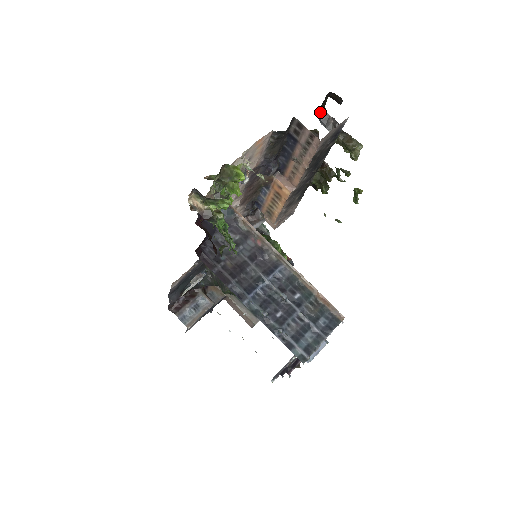
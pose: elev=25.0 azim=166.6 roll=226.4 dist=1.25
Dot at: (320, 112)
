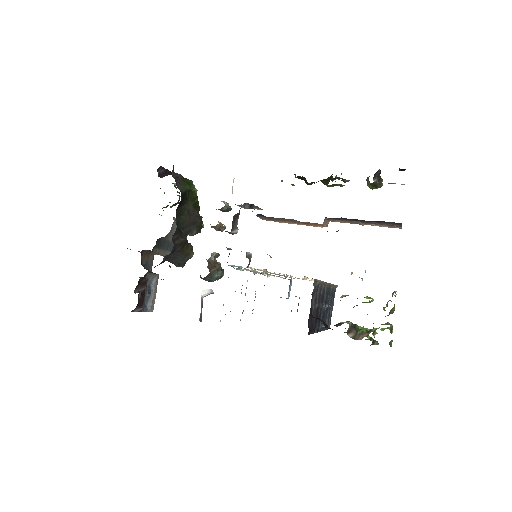
Dot at: occluded
